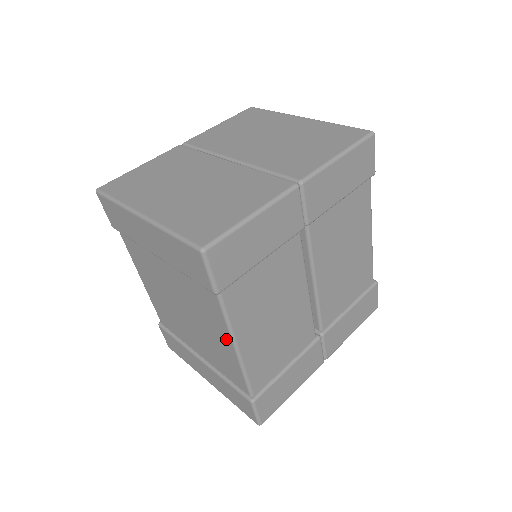
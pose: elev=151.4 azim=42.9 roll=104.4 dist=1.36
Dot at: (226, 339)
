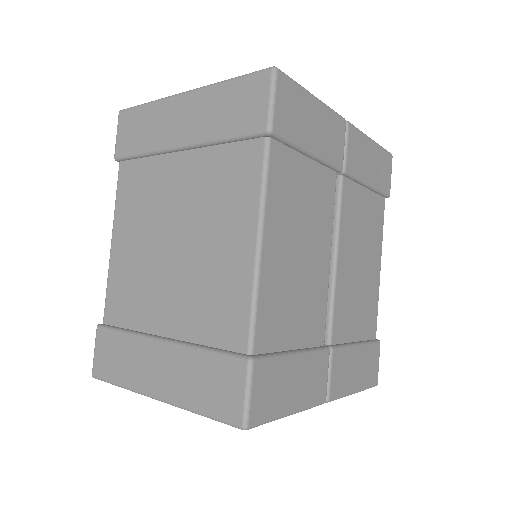
Dot at: (247, 231)
